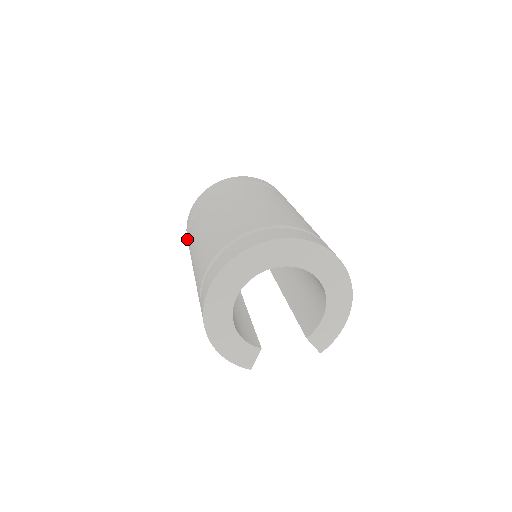
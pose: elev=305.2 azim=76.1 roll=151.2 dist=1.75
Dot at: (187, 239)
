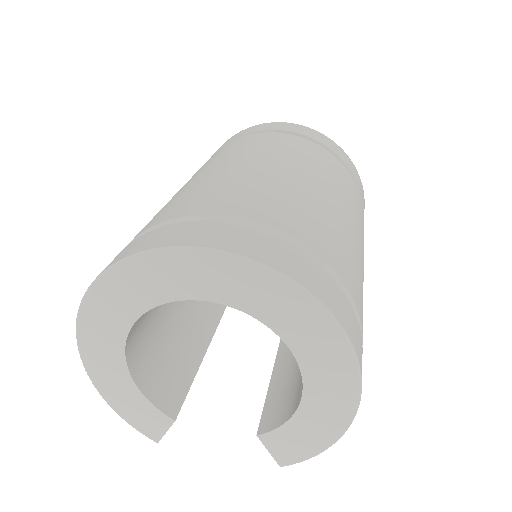
Dot at: occluded
